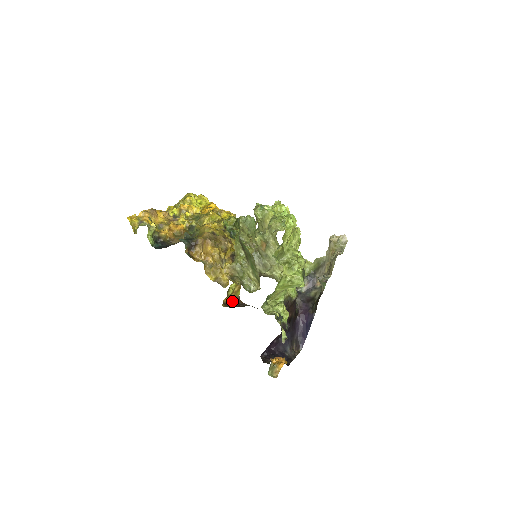
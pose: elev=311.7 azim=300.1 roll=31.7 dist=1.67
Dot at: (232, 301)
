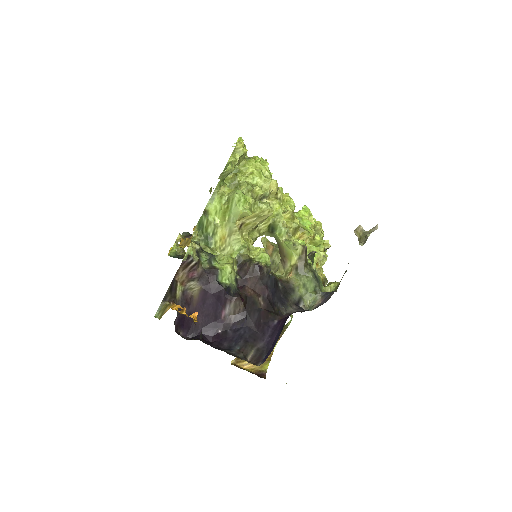
Dot at: (252, 372)
